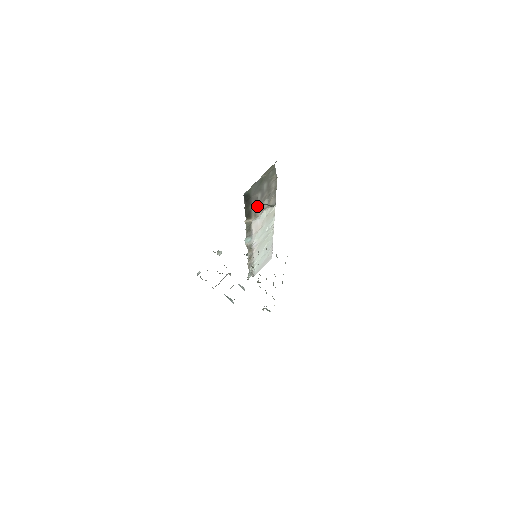
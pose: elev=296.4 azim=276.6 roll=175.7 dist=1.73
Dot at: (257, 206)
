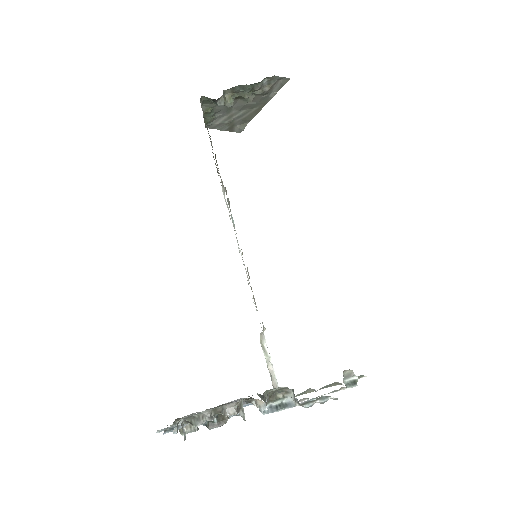
Dot at: occluded
